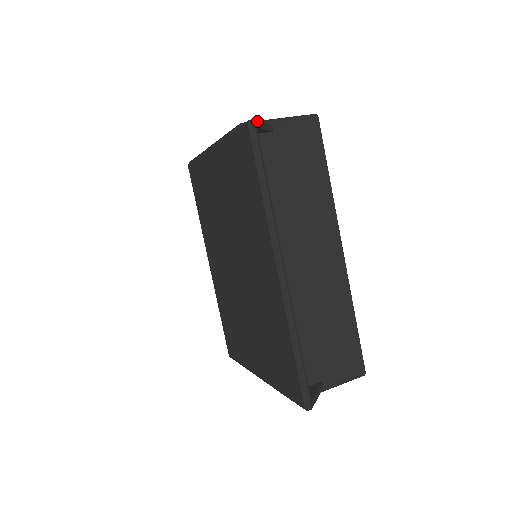
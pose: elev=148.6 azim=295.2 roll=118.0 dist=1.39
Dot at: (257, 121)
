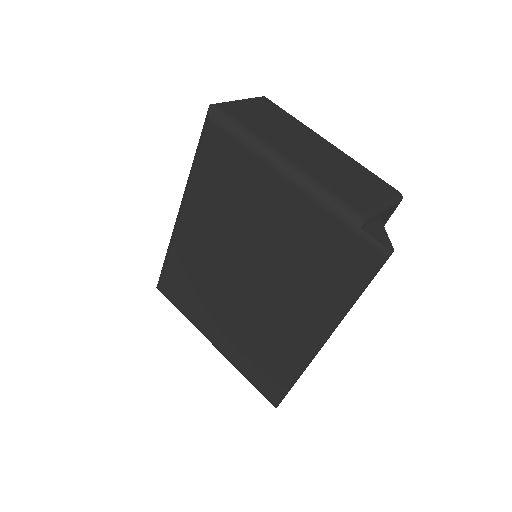
Dot at: (391, 244)
